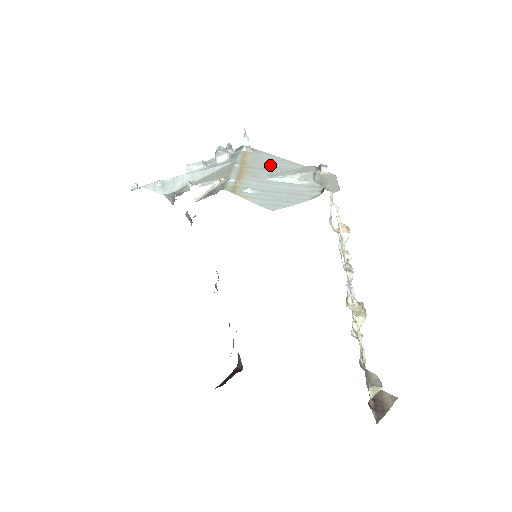
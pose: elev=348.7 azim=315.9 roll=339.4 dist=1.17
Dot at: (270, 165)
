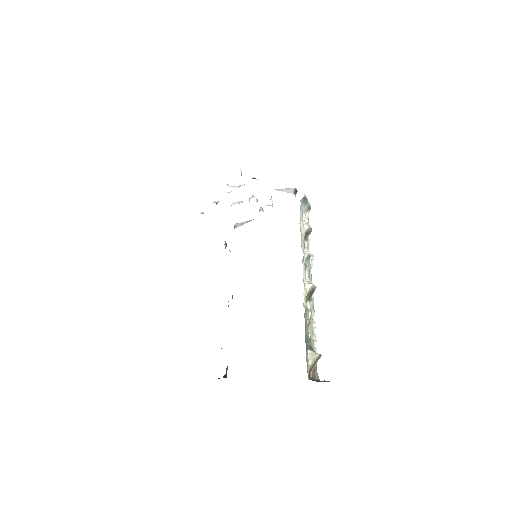
Dot at: occluded
